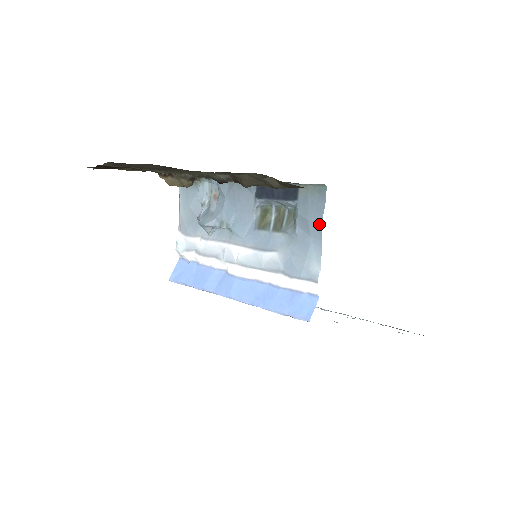
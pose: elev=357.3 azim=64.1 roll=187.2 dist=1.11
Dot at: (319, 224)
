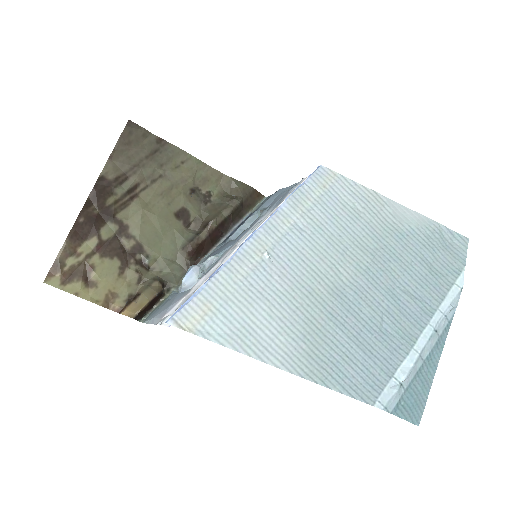
Dot at: (277, 191)
